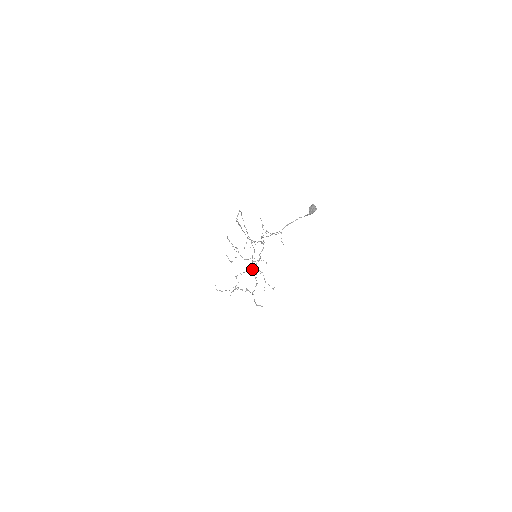
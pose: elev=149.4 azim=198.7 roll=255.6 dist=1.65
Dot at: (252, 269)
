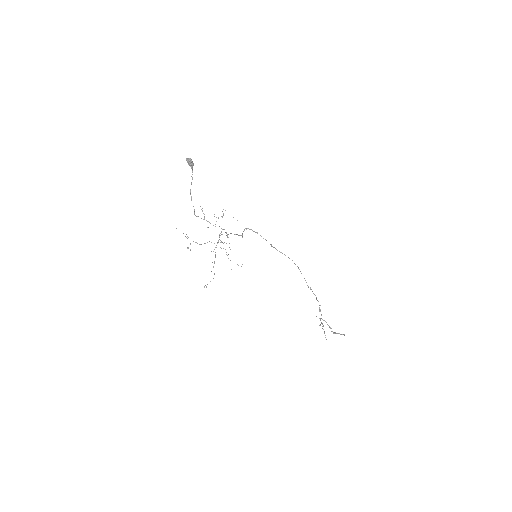
Dot at: occluded
